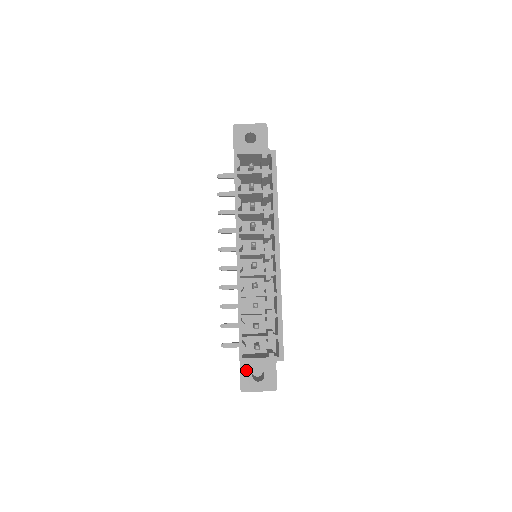
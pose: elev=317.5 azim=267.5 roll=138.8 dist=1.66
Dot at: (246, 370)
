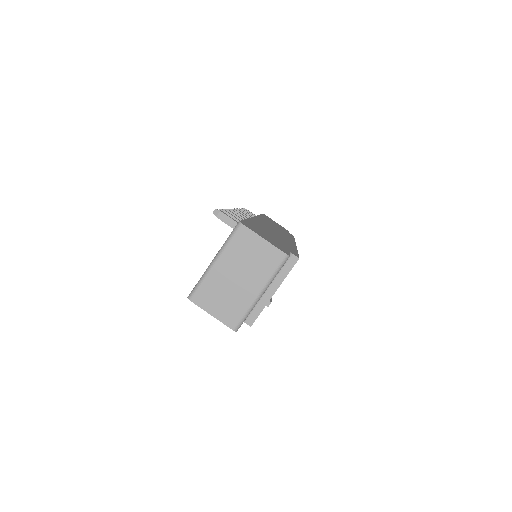
Dot at: occluded
